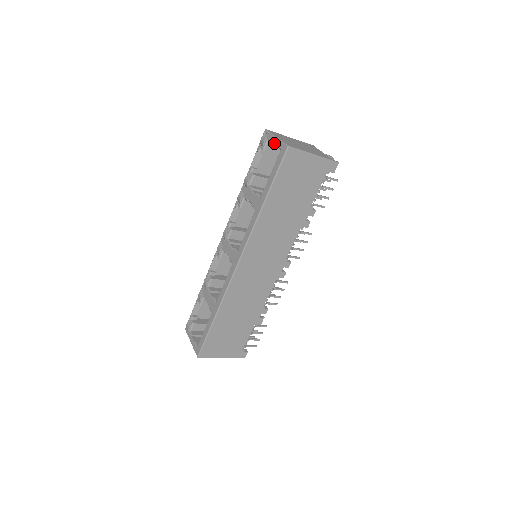
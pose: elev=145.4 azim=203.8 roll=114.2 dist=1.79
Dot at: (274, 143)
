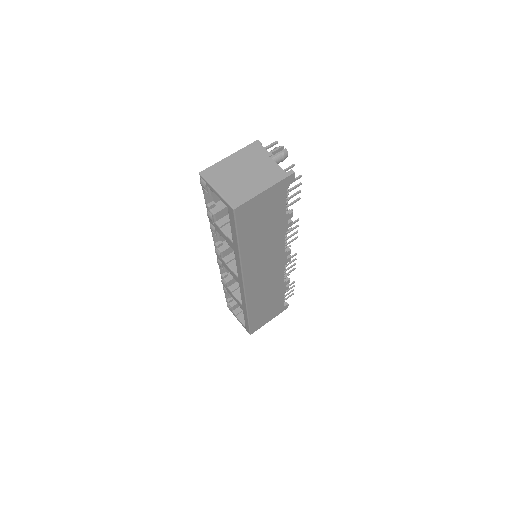
Dot at: occluded
